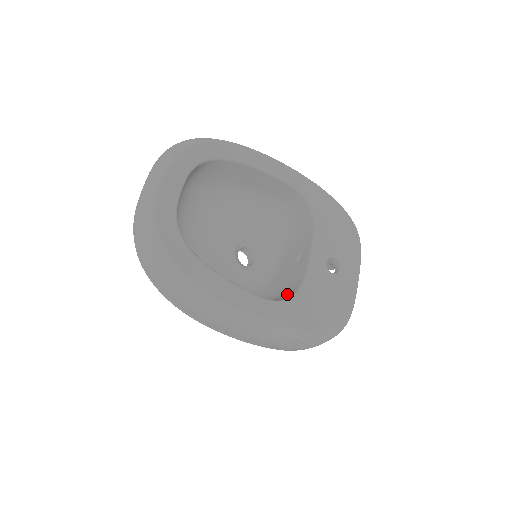
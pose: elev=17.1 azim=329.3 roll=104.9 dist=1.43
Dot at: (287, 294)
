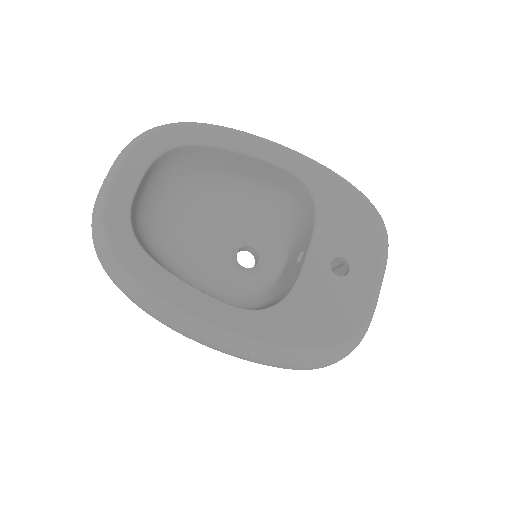
Dot at: (275, 302)
